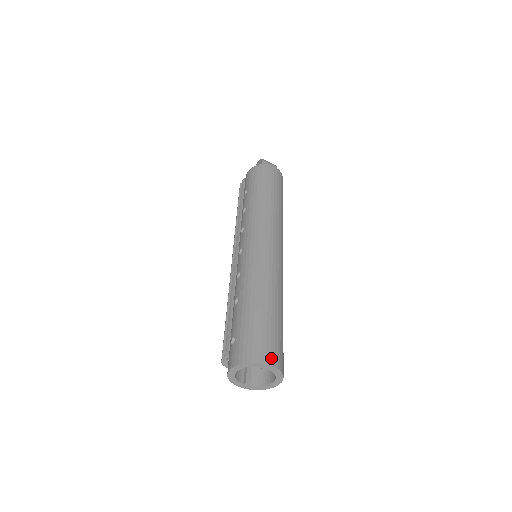
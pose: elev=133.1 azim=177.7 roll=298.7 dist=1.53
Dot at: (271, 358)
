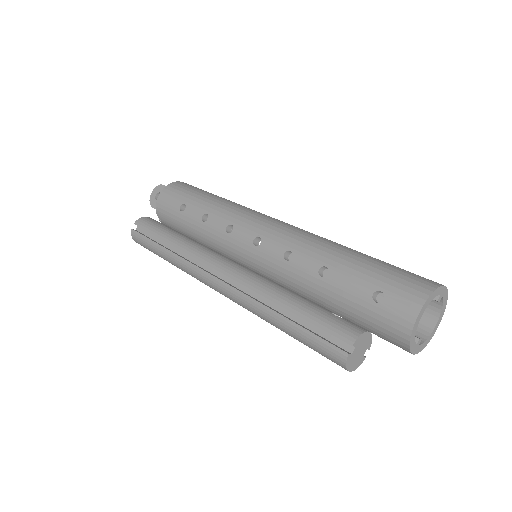
Dot at: occluded
